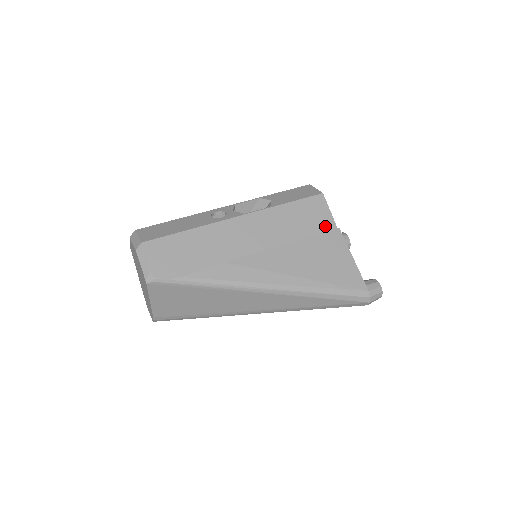
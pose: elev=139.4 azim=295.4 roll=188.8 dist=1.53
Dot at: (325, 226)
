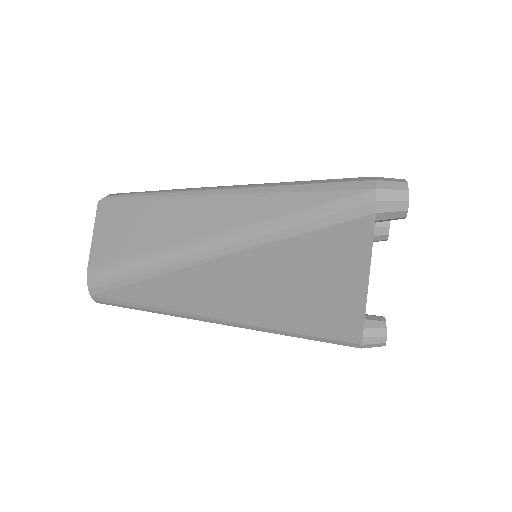
Dot at: occluded
